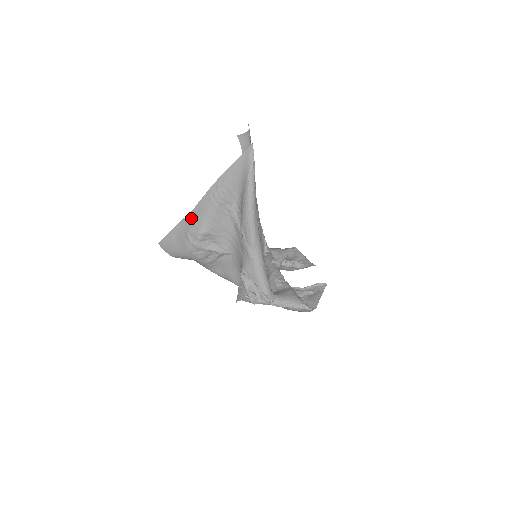
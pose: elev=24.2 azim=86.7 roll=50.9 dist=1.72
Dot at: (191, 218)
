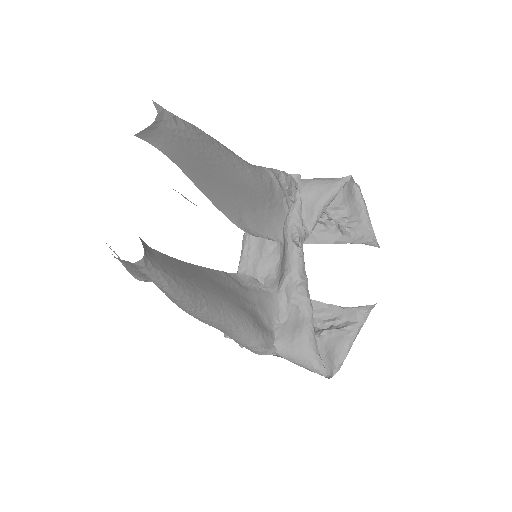
Dot at: (117, 255)
